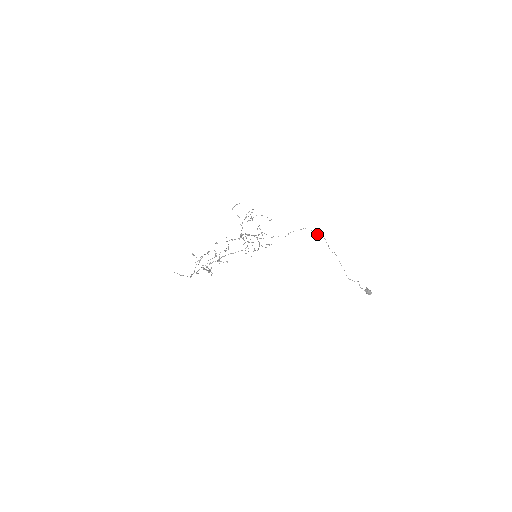
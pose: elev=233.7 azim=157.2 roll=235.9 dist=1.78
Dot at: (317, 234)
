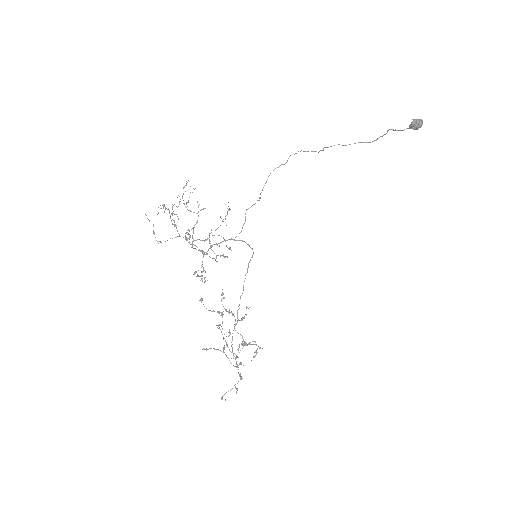
Dot at: occluded
